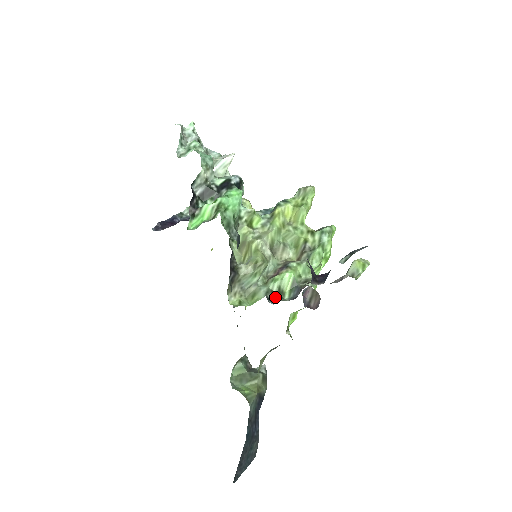
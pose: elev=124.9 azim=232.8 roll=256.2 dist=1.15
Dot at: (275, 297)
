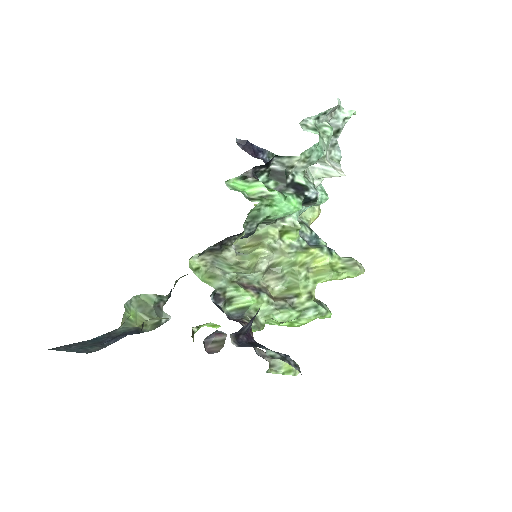
Dot at: (221, 298)
